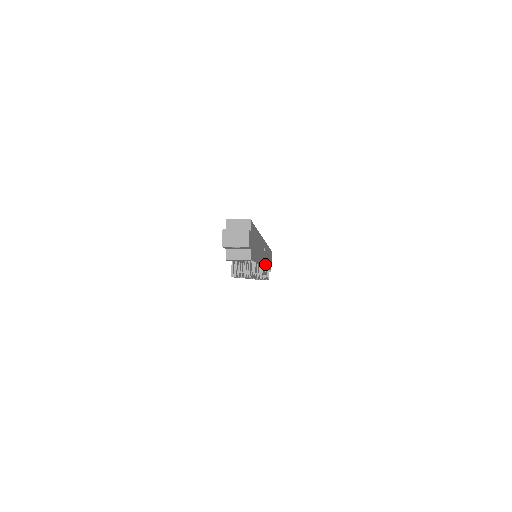
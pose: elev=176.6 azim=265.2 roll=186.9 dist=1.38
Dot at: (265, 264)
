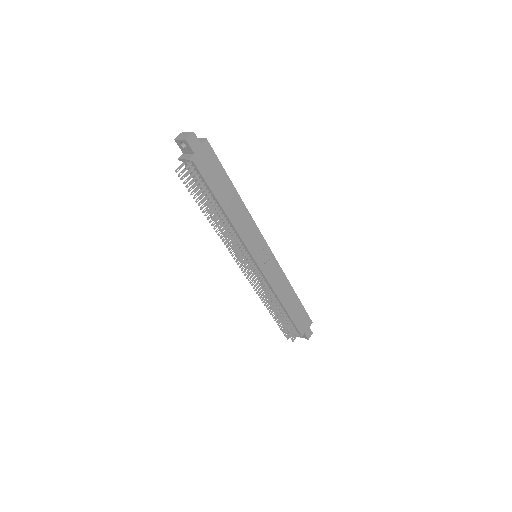
Dot at: (264, 272)
